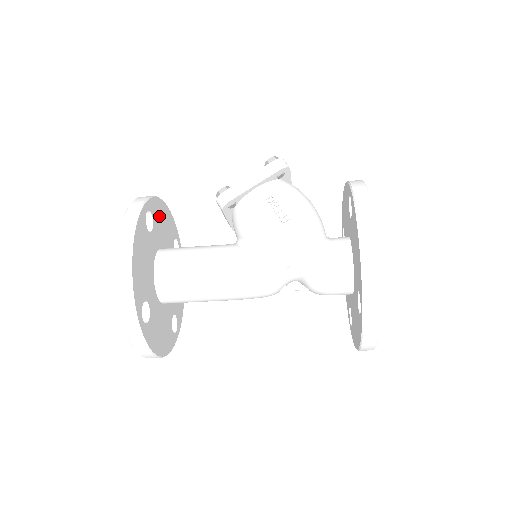
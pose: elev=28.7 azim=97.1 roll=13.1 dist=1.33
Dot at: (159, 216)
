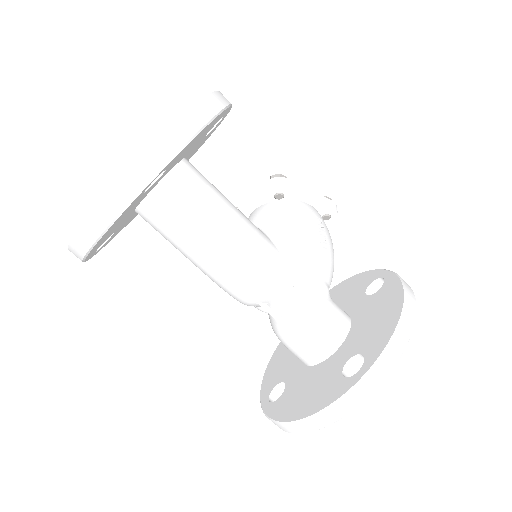
Dot at: (205, 139)
